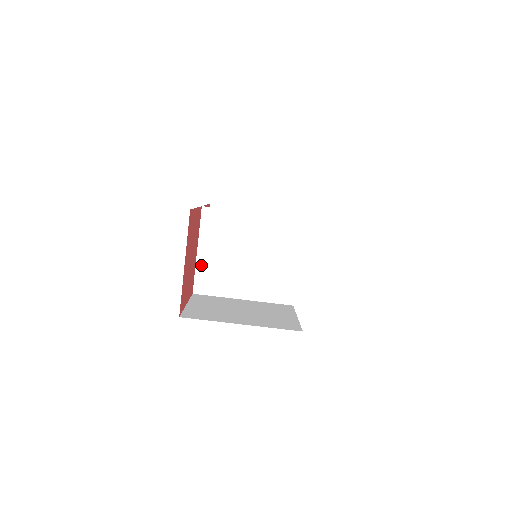
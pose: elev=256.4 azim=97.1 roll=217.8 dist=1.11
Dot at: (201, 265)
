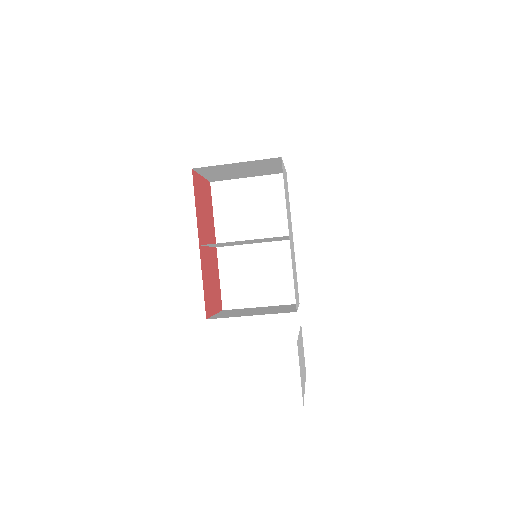
Dot at: (215, 246)
